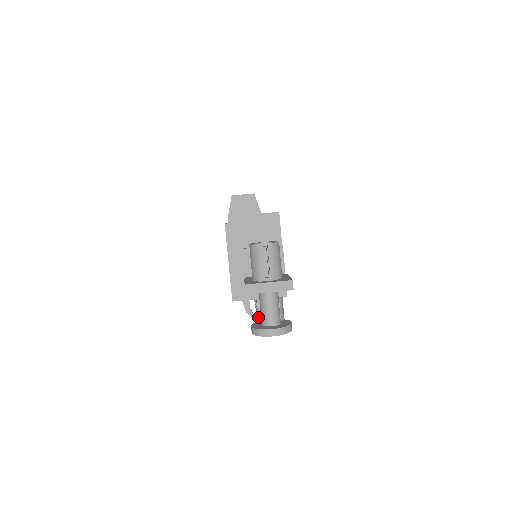
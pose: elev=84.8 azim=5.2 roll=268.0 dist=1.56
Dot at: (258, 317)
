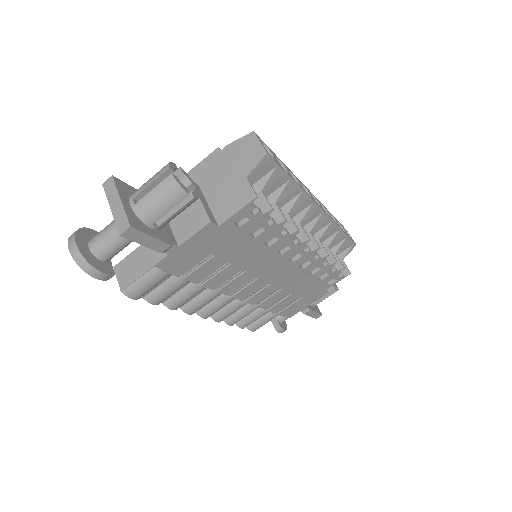
Dot at: (131, 252)
